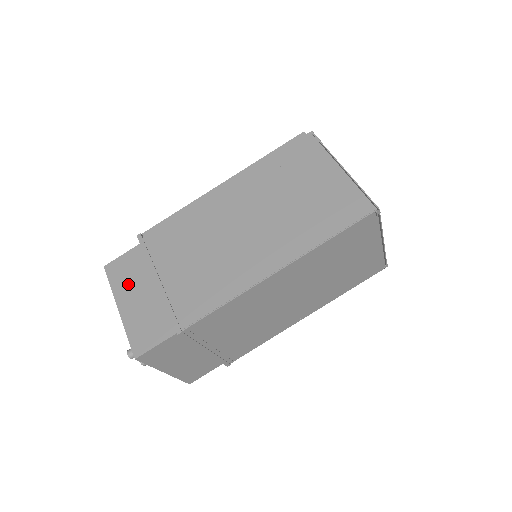
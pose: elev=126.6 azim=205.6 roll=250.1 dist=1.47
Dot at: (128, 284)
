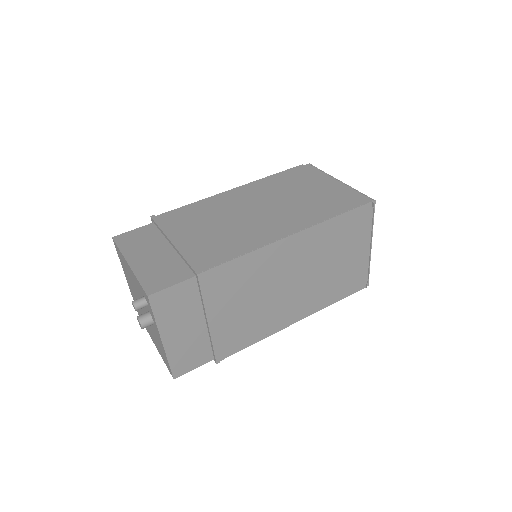
Dot at: (140, 247)
